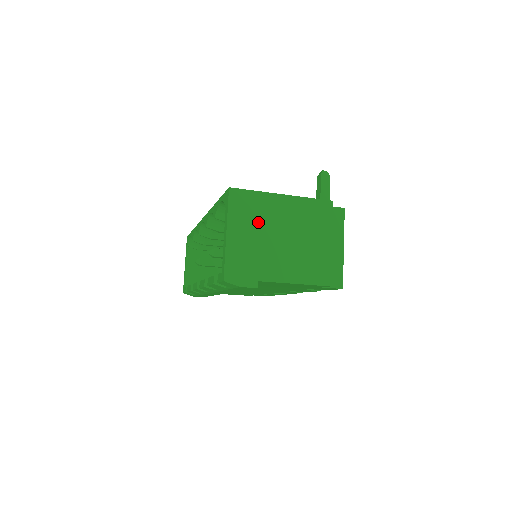
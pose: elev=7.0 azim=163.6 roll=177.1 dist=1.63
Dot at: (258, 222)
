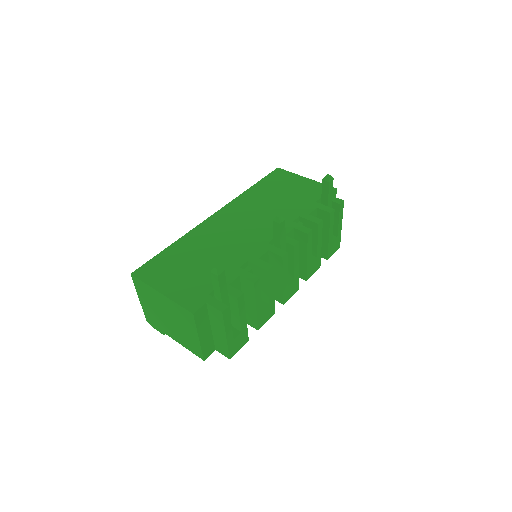
Dot at: (152, 302)
